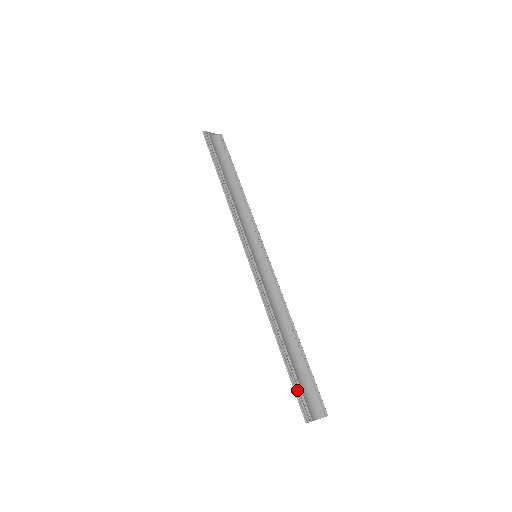
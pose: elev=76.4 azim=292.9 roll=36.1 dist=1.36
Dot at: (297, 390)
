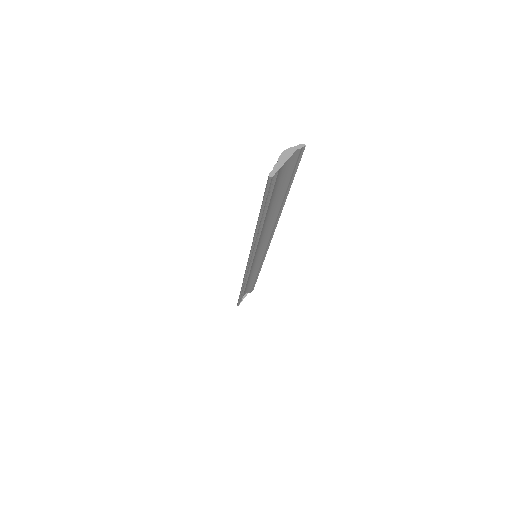
Dot at: occluded
